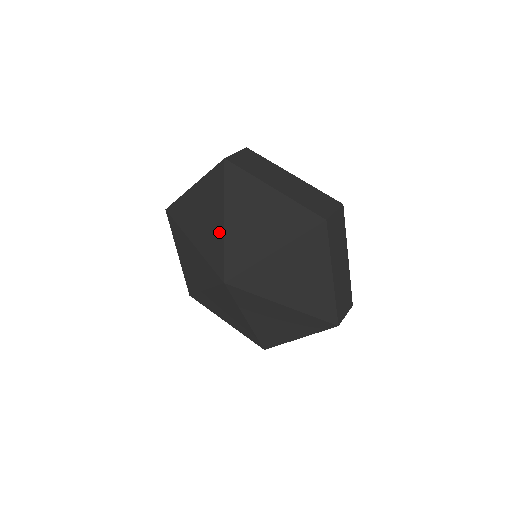
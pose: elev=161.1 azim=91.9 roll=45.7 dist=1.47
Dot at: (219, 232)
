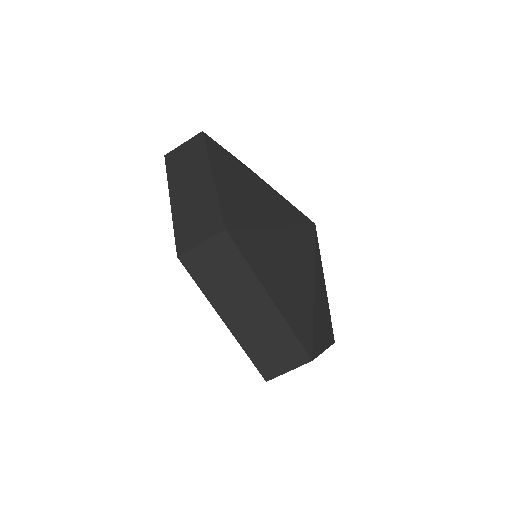
Dot at: occluded
